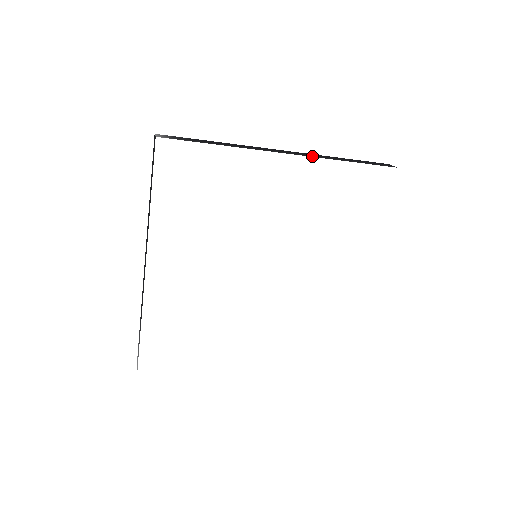
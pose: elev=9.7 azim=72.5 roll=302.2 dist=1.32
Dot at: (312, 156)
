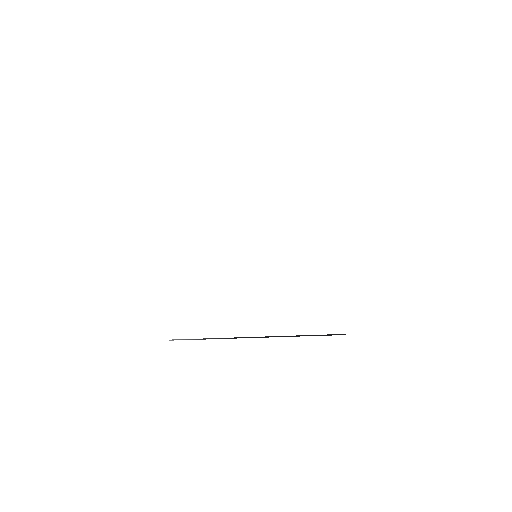
Dot at: occluded
